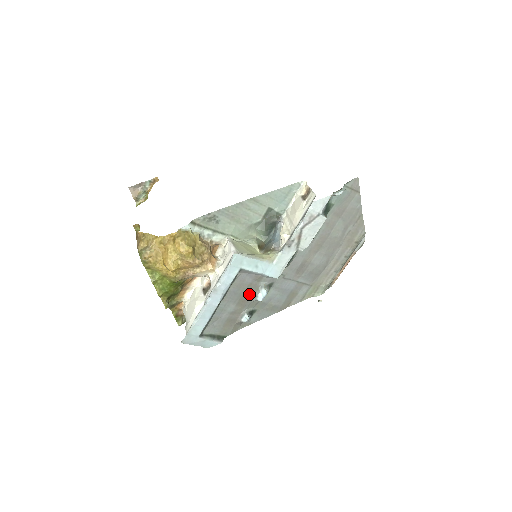
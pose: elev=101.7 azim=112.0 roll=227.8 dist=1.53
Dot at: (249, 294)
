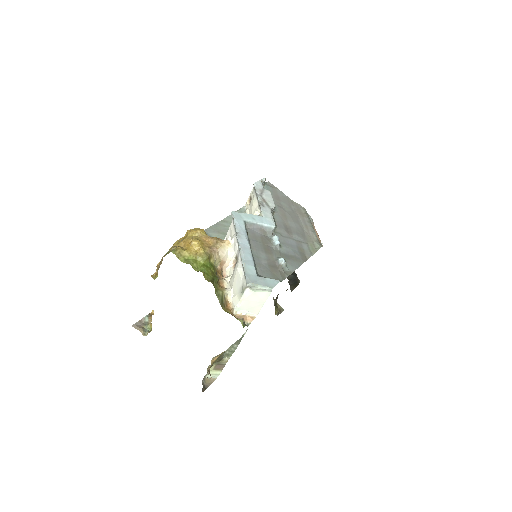
Dot at: (267, 244)
